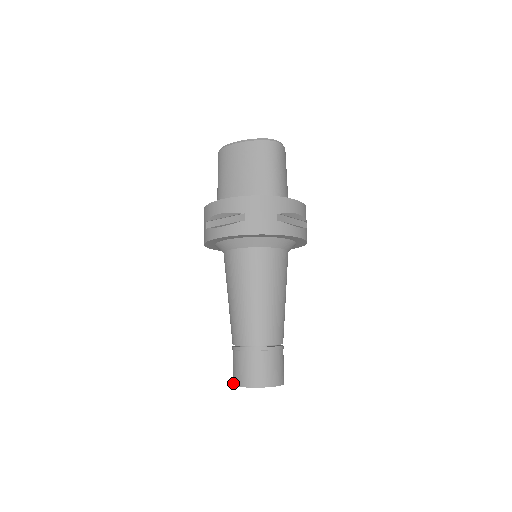
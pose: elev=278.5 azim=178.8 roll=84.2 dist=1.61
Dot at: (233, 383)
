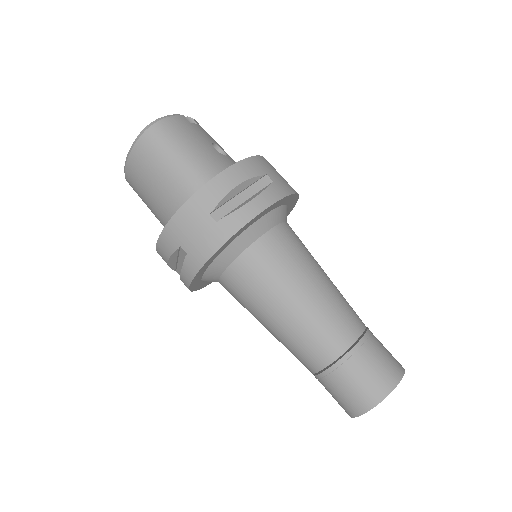
Dot at: occluded
